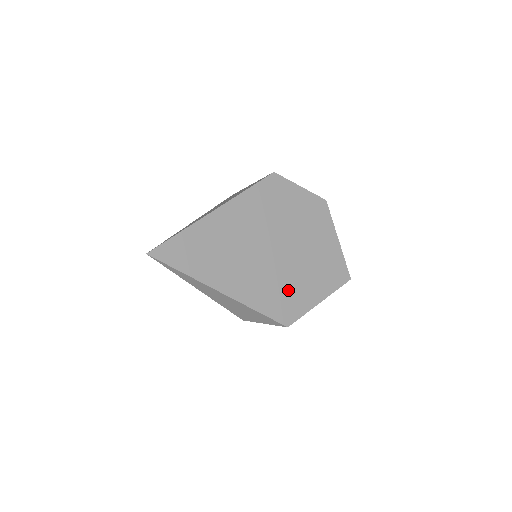
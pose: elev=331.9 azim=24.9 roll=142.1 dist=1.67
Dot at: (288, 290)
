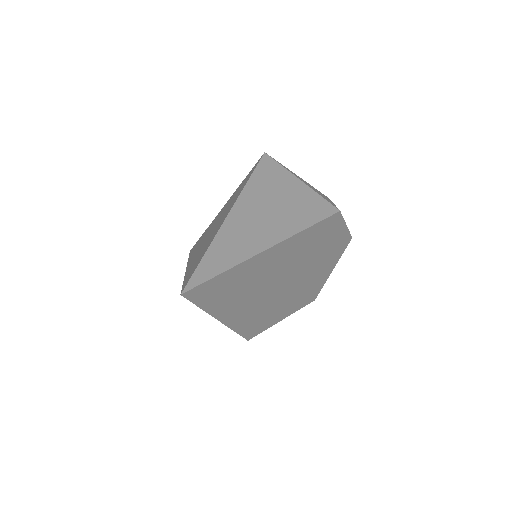
Dot at: (270, 313)
